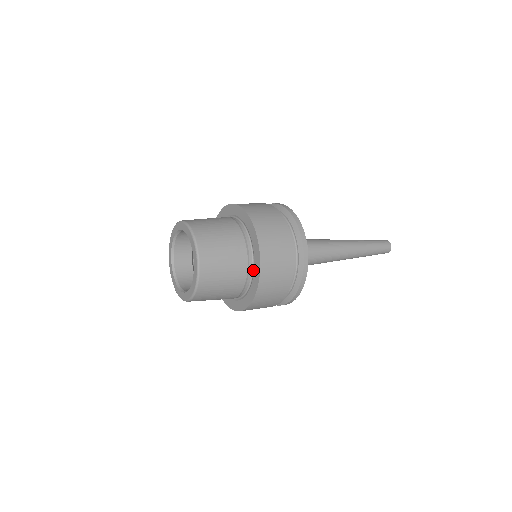
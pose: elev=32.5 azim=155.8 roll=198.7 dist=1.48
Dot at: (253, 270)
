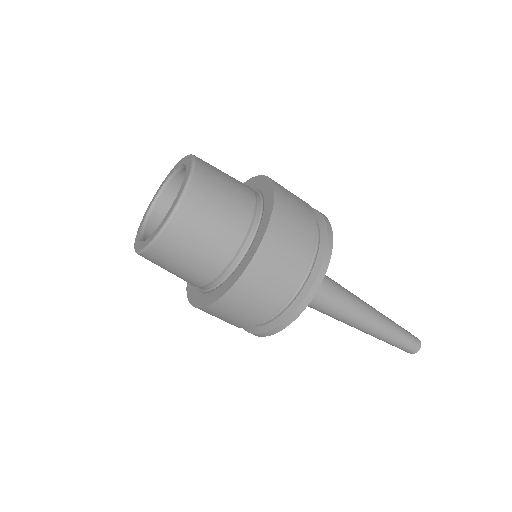
Dot at: (259, 225)
